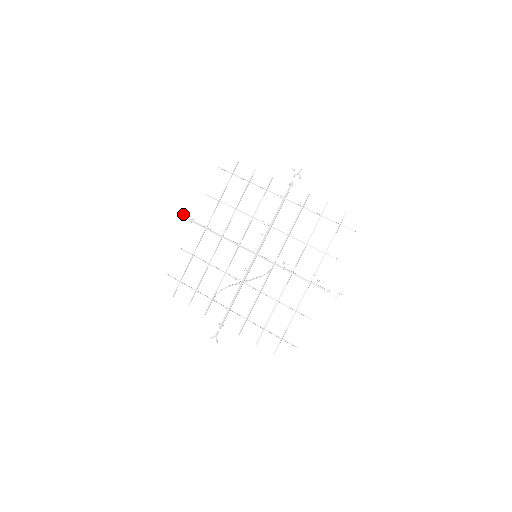
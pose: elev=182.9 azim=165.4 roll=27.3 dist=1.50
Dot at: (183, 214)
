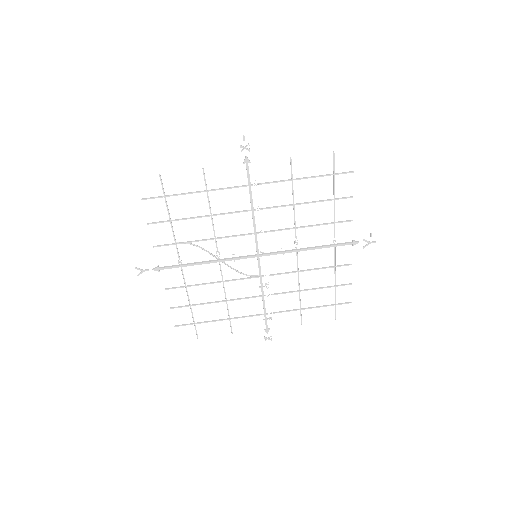
Dot at: occluded
